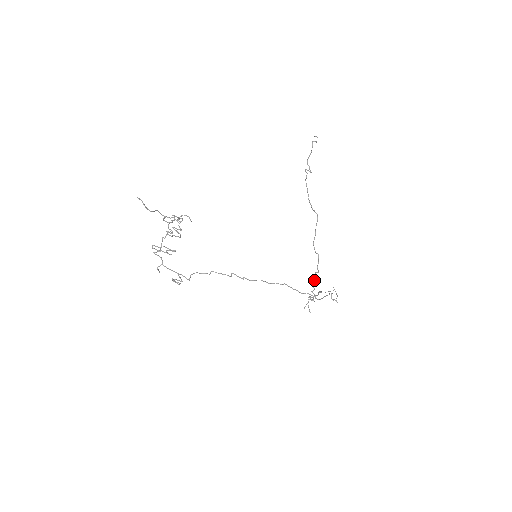
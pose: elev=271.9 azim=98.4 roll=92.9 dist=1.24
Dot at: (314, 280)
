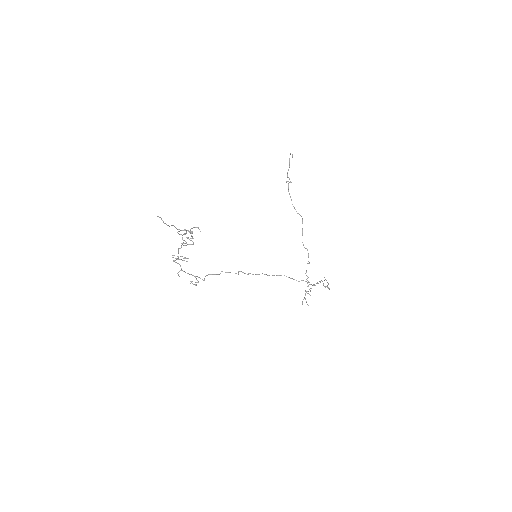
Dot at: occluded
